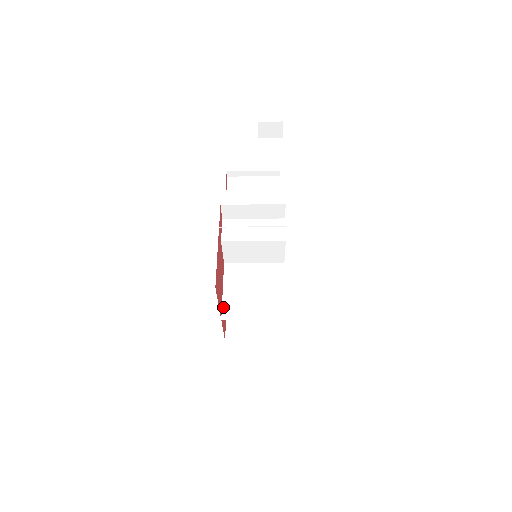
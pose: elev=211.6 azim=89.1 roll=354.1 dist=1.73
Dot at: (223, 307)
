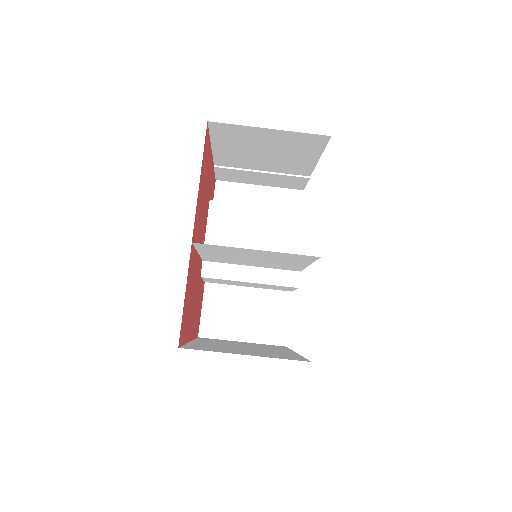
Dot at: (197, 247)
